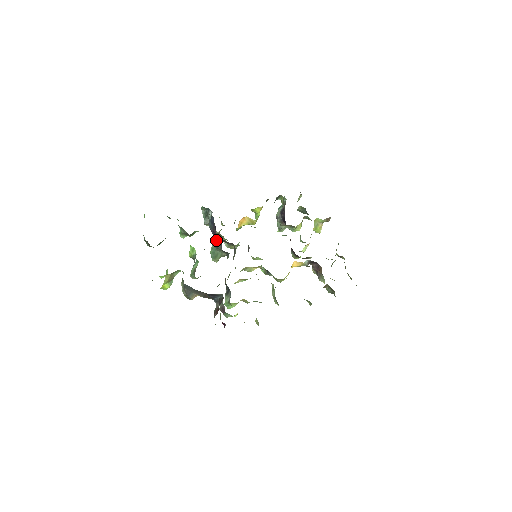
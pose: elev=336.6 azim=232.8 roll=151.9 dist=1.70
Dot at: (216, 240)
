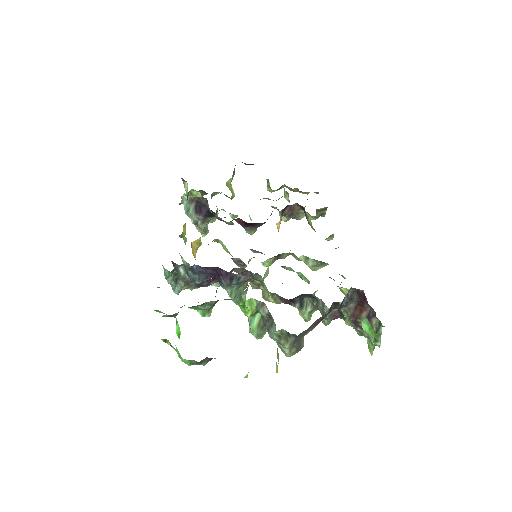
Dot at: (233, 277)
